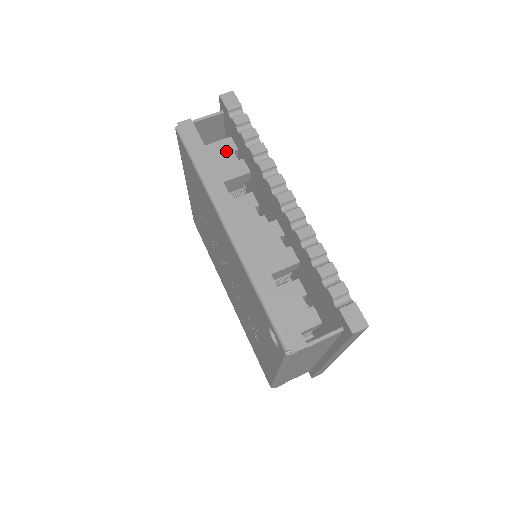
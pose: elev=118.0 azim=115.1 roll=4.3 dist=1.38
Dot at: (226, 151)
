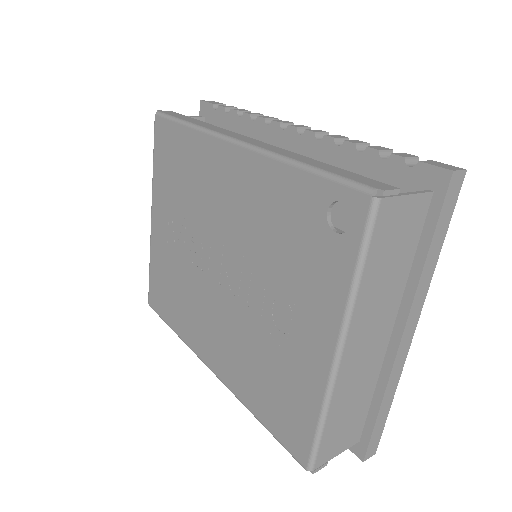
Dot at: occluded
